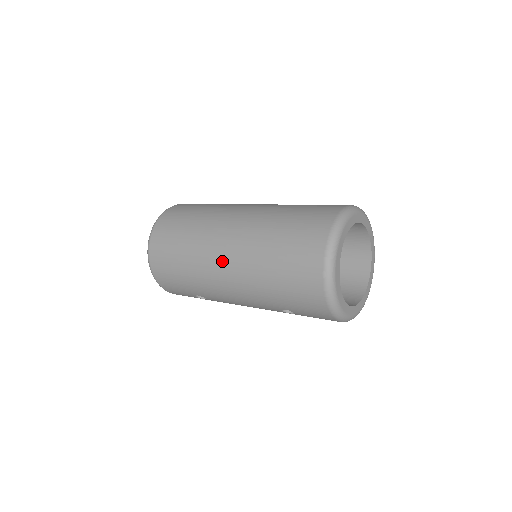
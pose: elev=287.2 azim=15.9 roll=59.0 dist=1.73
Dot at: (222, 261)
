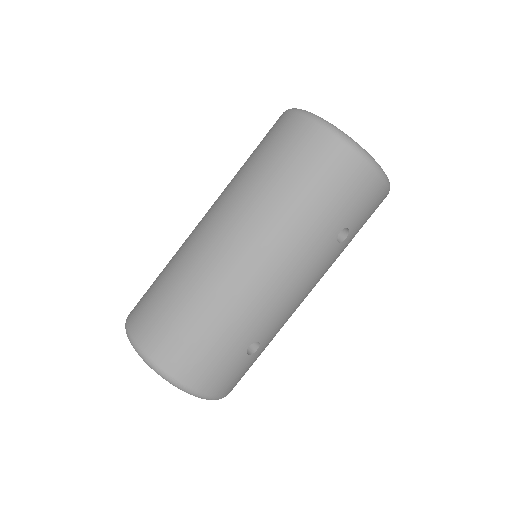
Dot at: (240, 255)
